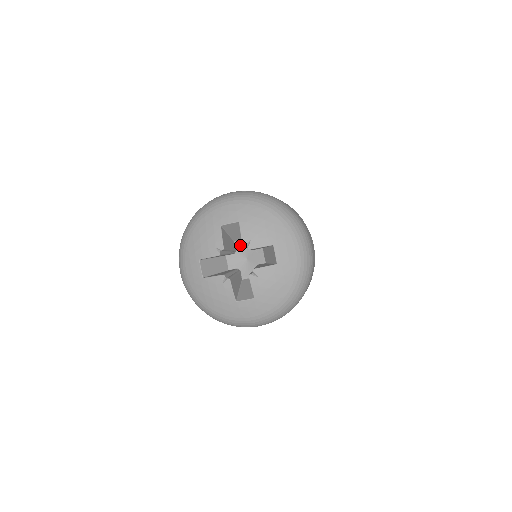
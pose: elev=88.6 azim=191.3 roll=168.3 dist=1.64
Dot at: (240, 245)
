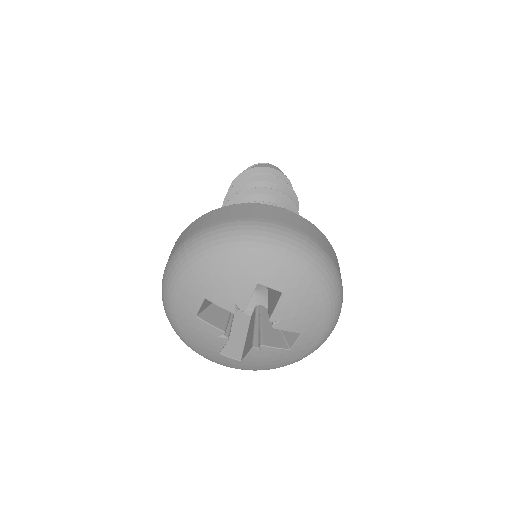
Dot at: occluded
